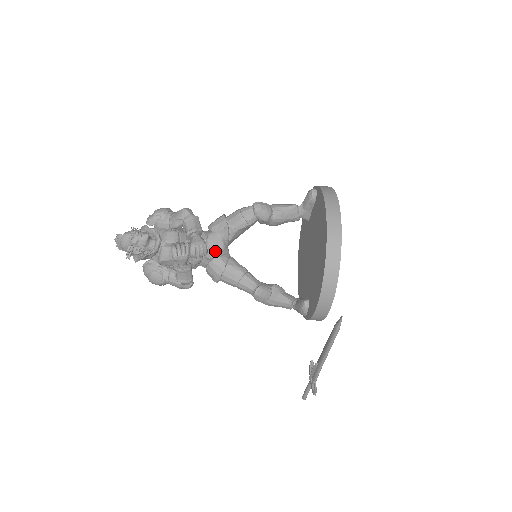
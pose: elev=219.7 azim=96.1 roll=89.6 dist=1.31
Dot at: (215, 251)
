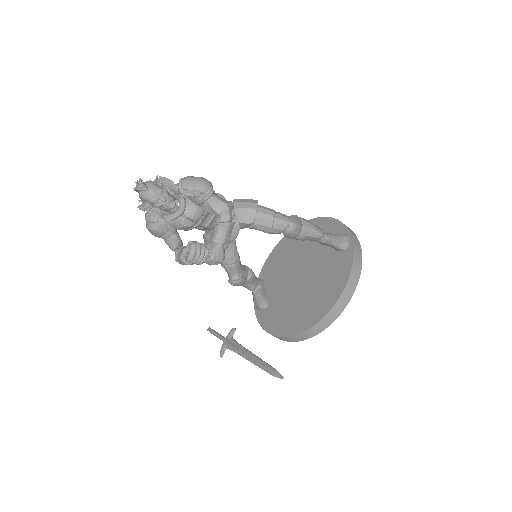
Dot at: occluded
